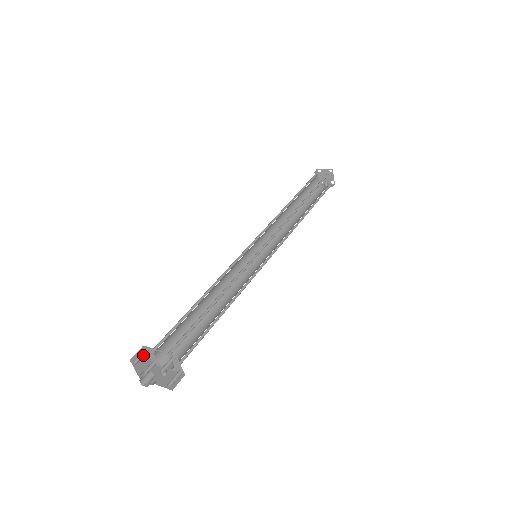
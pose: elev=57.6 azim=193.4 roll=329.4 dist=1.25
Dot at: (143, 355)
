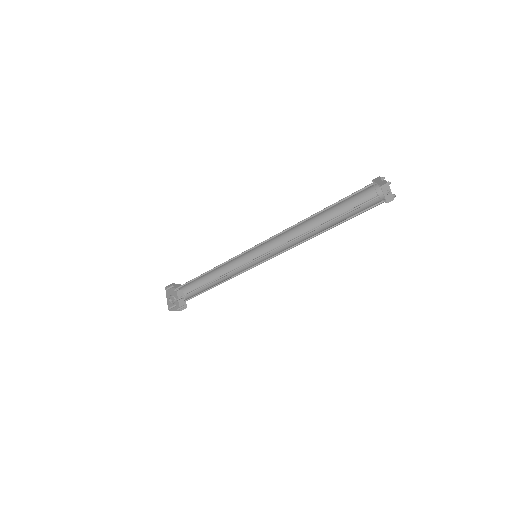
Dot at: occluded
